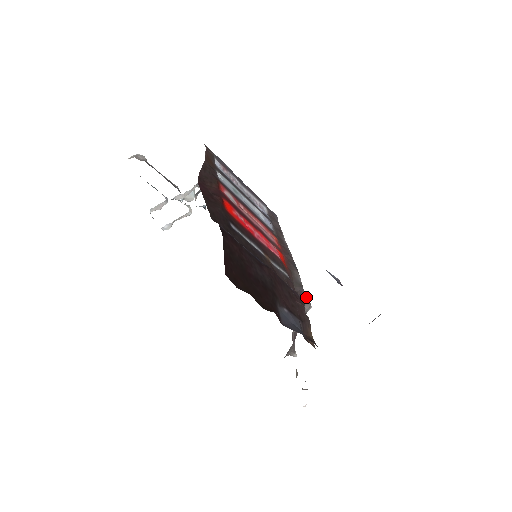
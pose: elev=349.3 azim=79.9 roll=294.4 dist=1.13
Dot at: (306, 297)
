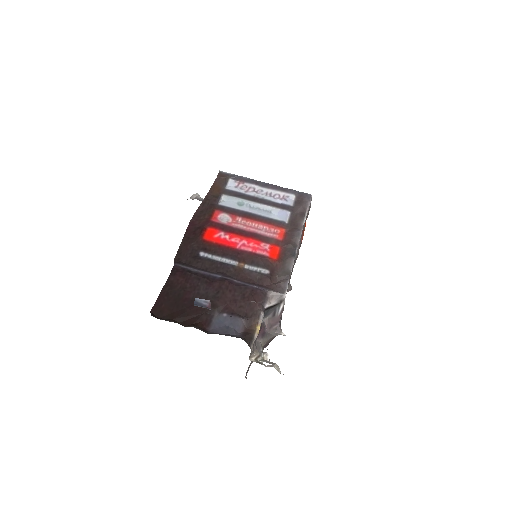
Dot at: (283, 286)
